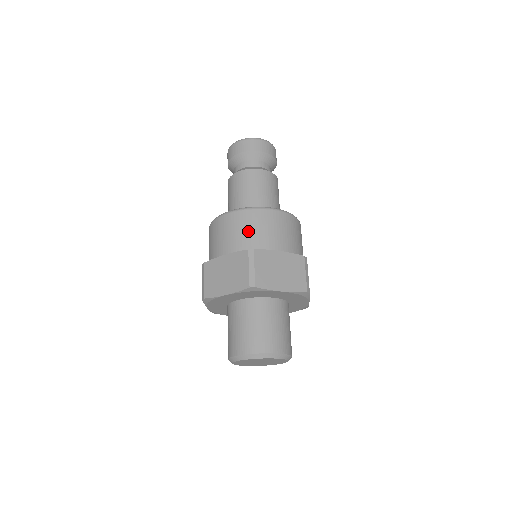
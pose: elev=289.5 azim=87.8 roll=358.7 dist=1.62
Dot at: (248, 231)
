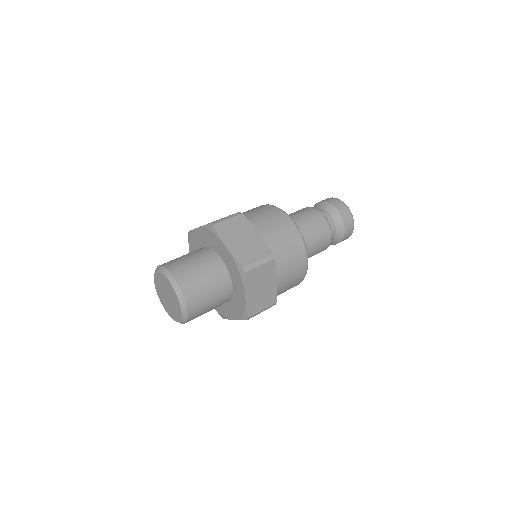
Dot at: (257, 212)
